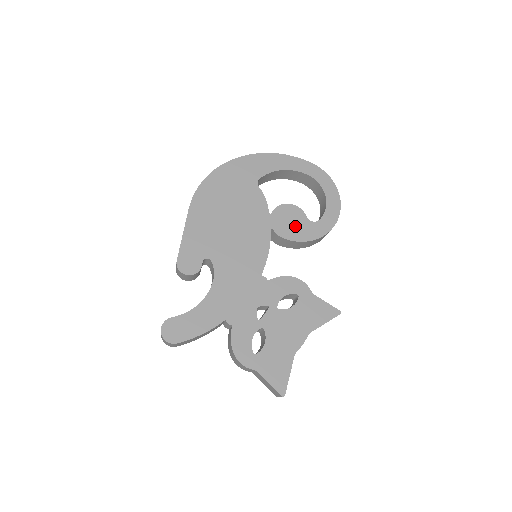
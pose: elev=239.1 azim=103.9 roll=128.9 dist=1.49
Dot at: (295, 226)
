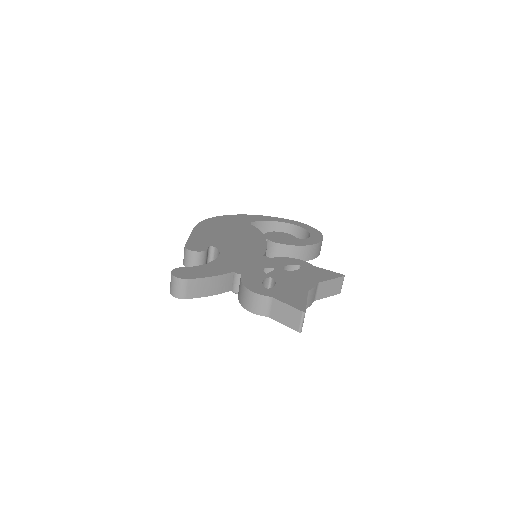
Dot at: (287, 239)
